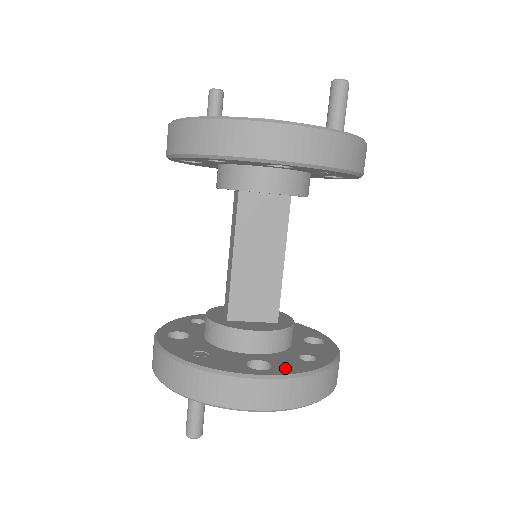
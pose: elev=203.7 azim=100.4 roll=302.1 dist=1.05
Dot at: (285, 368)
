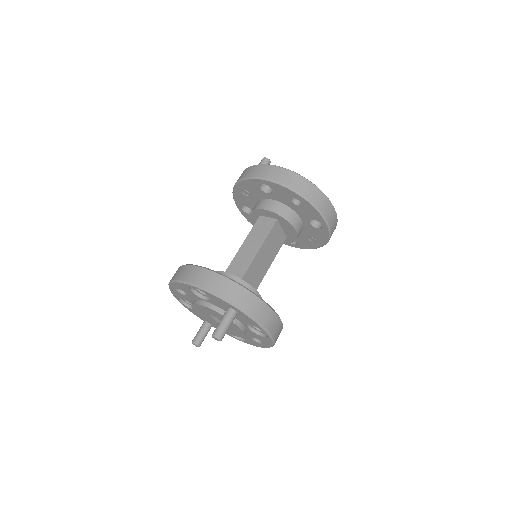
Dot at: occluded
